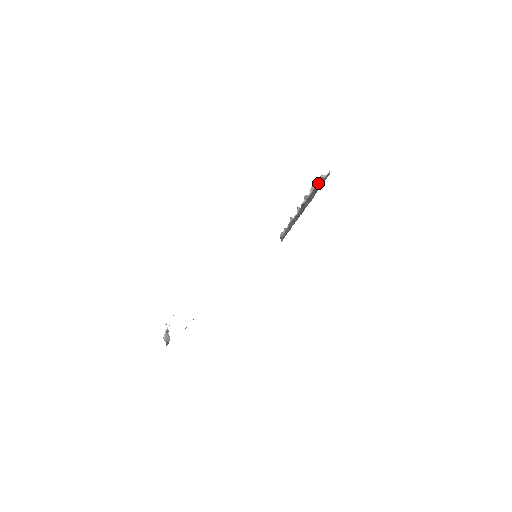
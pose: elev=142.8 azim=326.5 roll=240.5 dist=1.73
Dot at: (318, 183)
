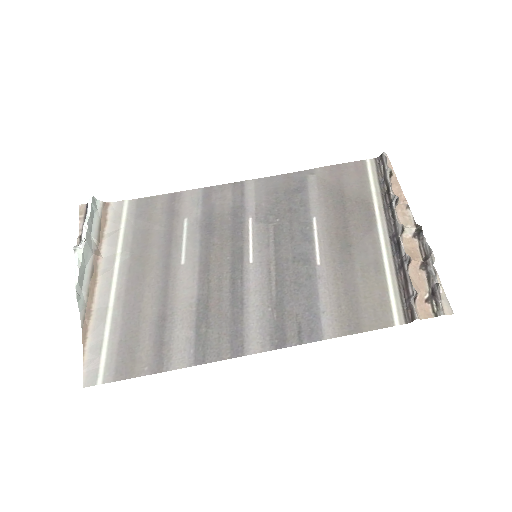
Dot at: (411, 306)
